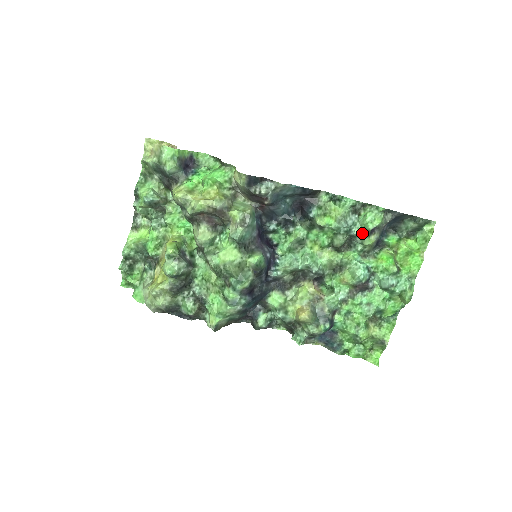
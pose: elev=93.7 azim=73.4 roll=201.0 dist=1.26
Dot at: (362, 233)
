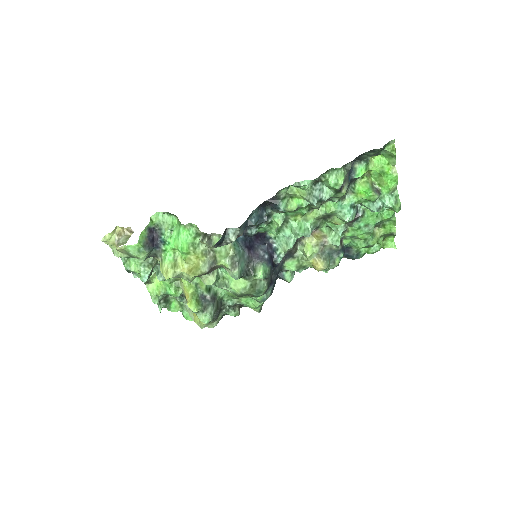
Dot at: (332, 192)
